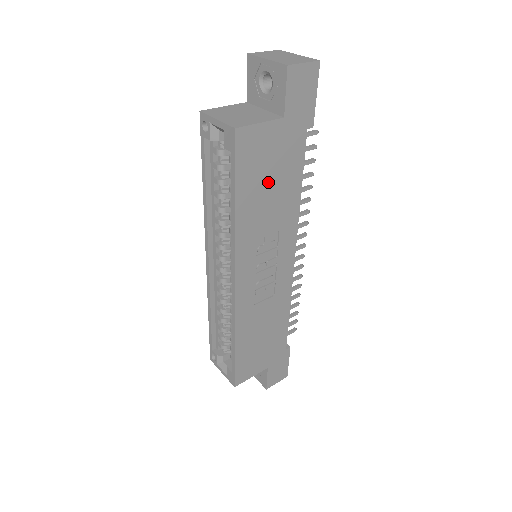
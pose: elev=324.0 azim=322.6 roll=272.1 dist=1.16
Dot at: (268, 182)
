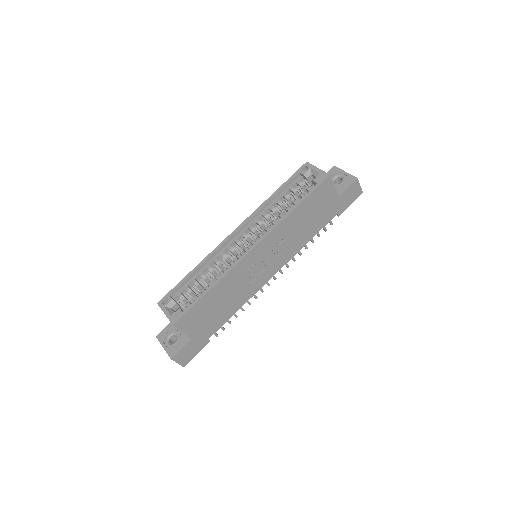
Dot at: (311, 216)
